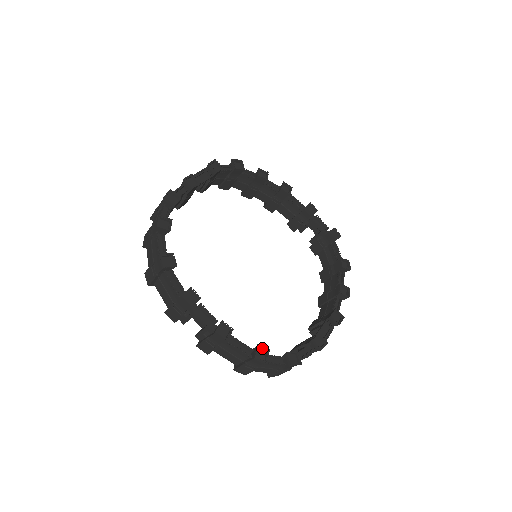
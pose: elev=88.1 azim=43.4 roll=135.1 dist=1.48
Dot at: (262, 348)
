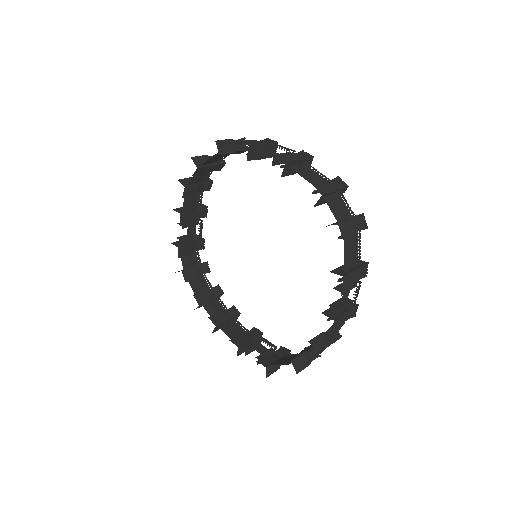
Dot at: occluded
